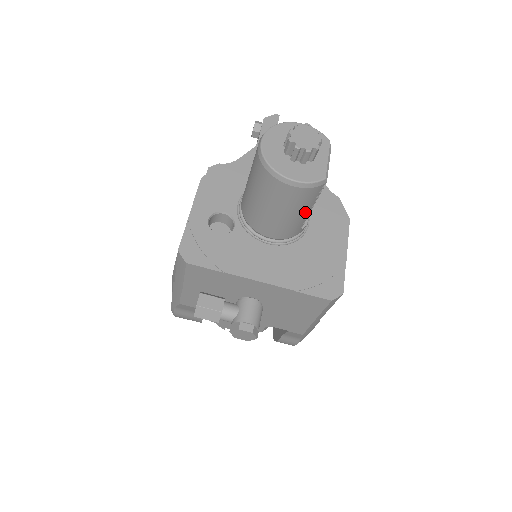
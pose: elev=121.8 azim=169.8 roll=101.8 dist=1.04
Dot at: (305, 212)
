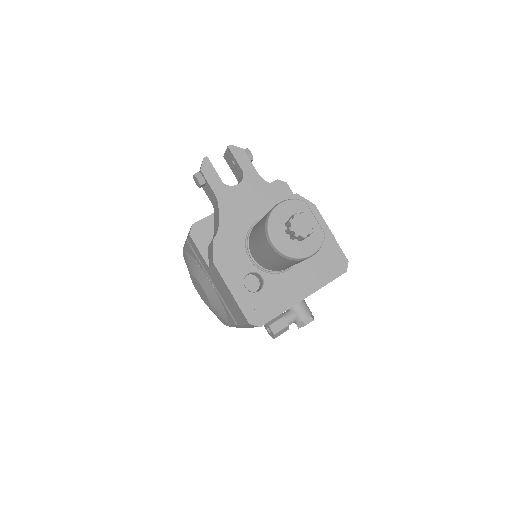
Dot at: occluded
